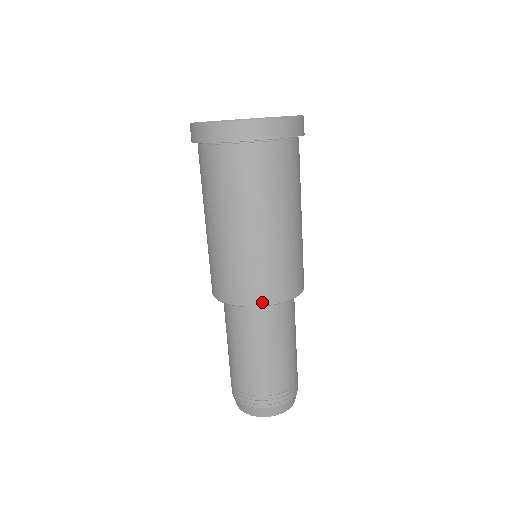
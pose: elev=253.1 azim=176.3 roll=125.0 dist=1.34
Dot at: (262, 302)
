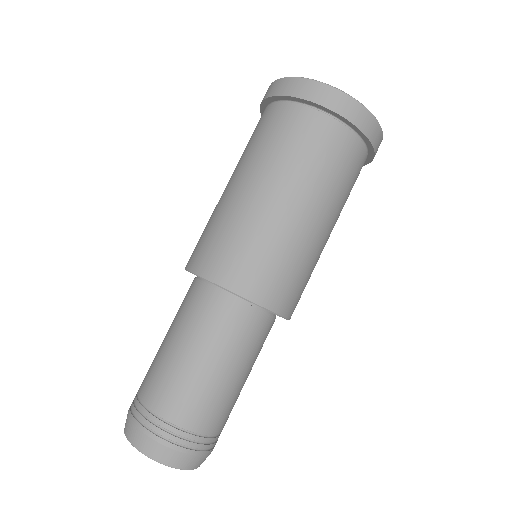
Dot at: (241, 290)
